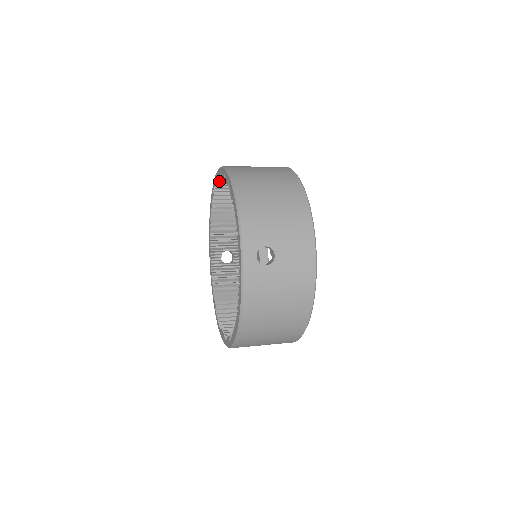
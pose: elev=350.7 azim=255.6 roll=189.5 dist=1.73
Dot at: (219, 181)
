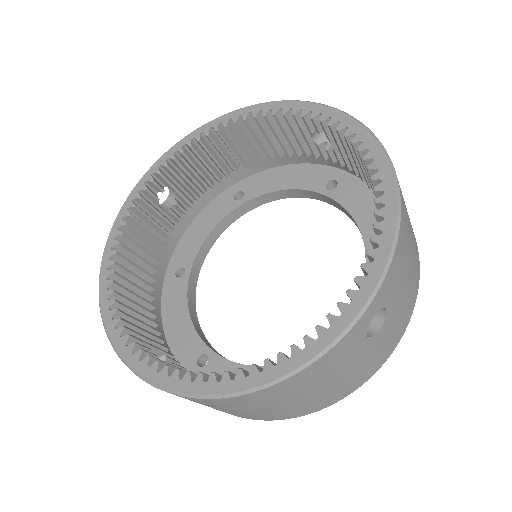
Dot at: (302, 117)
